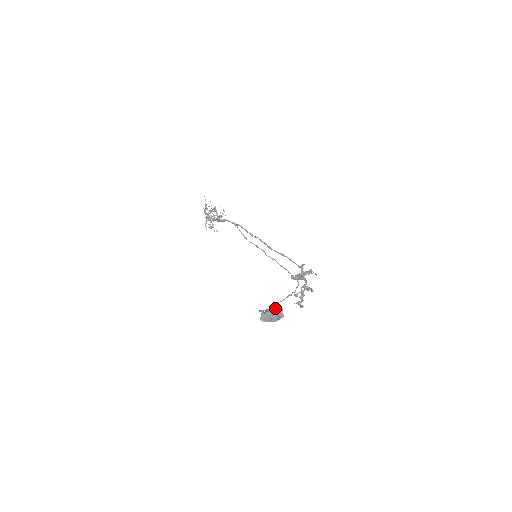
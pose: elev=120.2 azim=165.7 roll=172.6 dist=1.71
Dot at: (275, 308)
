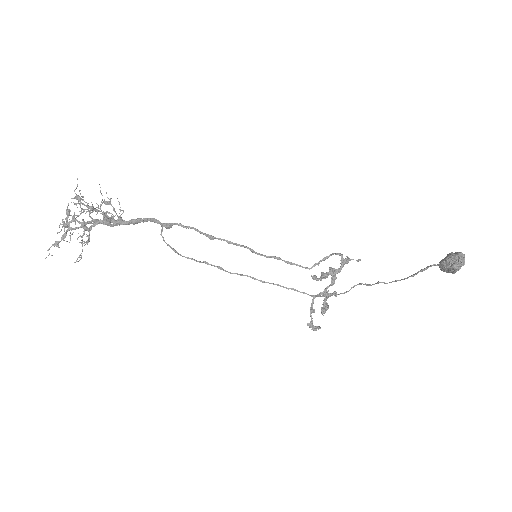
Dot at: (452, 252)
